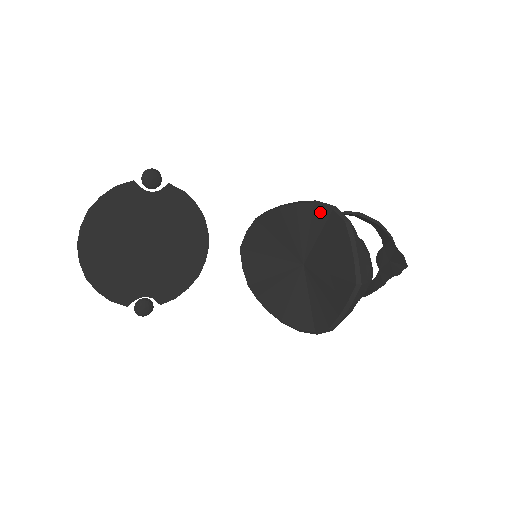
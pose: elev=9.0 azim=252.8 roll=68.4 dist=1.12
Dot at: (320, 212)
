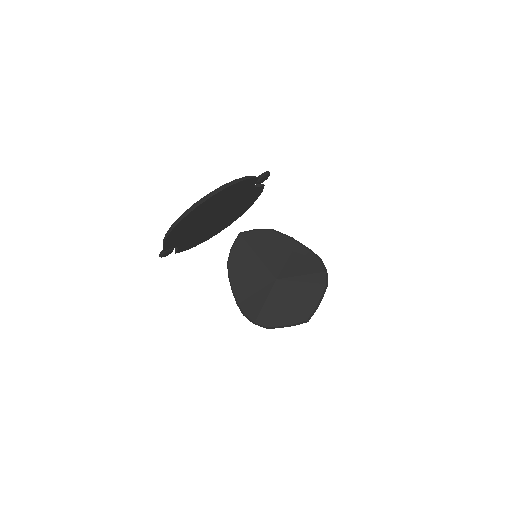
Dot at: (318, 266)
